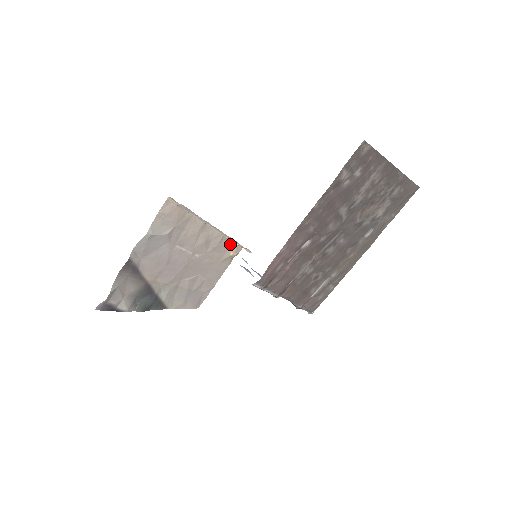
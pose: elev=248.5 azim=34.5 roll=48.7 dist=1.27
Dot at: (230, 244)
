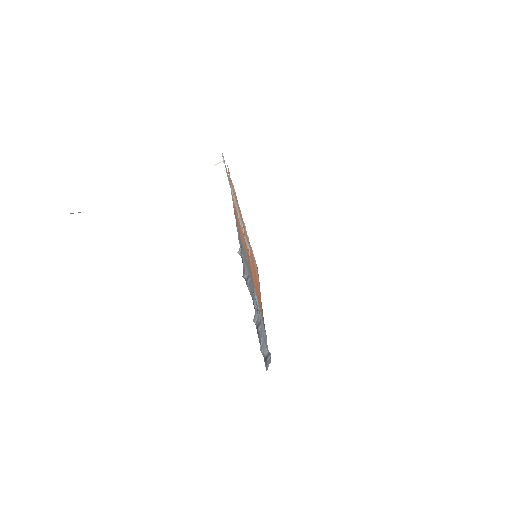
Dot at: occluded
